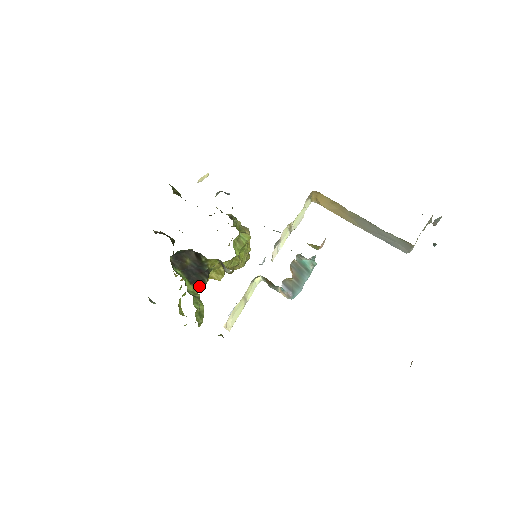
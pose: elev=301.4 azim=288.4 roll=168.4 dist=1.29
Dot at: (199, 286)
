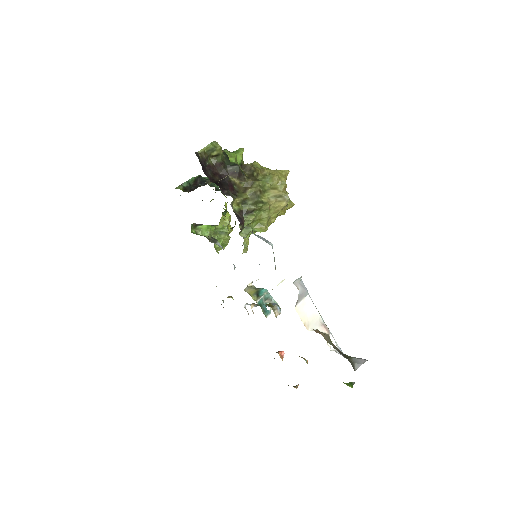
Dot at: occluded
